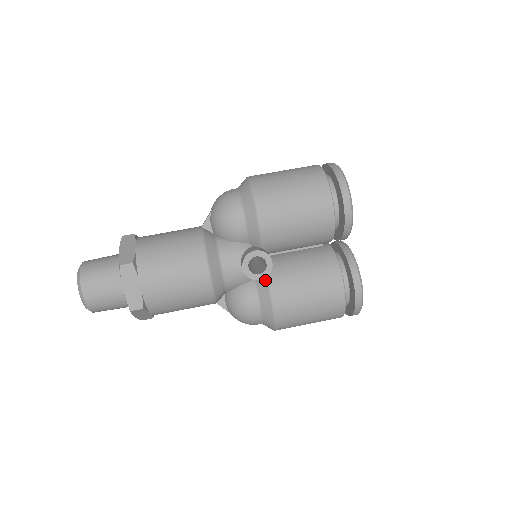
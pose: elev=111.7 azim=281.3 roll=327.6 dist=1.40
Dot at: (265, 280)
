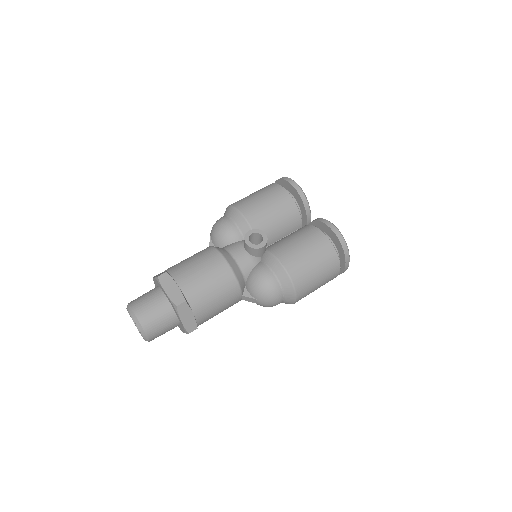
Dot at: (268, 253)
